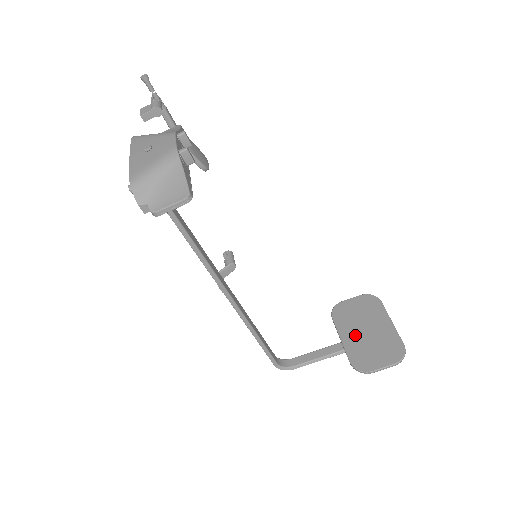
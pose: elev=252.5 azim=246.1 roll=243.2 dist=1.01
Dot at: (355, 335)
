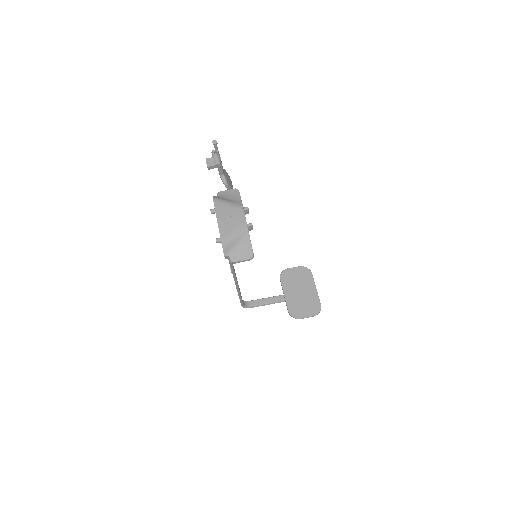
Dot at: (293, 294)
